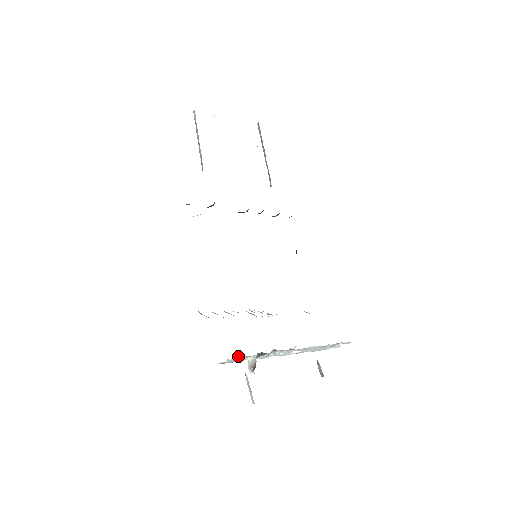
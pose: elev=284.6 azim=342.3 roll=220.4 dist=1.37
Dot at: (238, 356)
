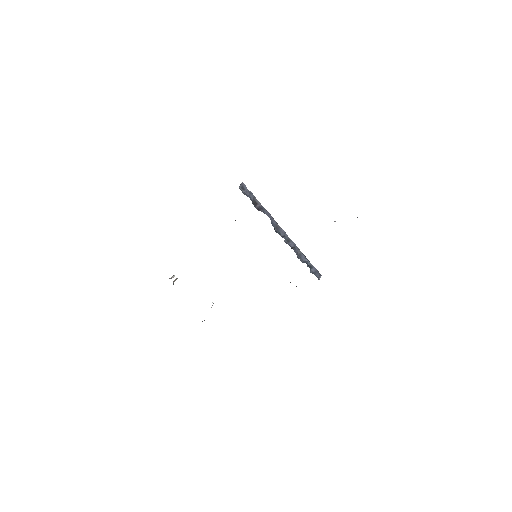
Dot at: occluded
